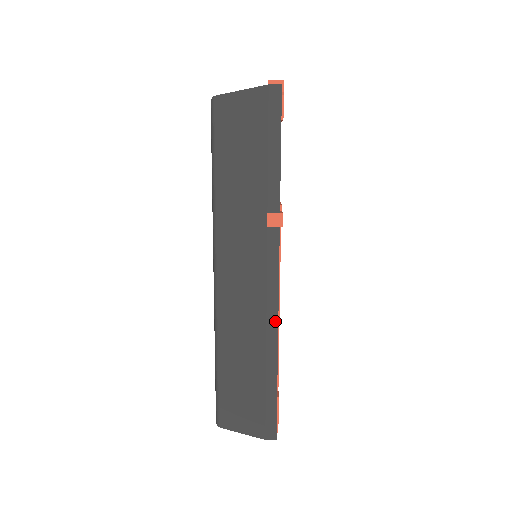
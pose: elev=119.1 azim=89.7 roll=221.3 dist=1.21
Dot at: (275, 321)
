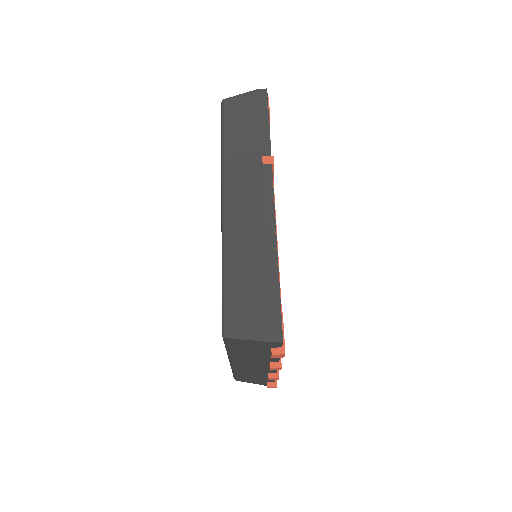
Dot at: (273, 230)
